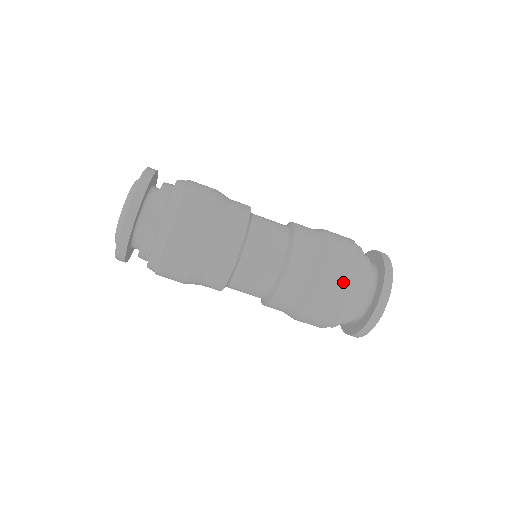
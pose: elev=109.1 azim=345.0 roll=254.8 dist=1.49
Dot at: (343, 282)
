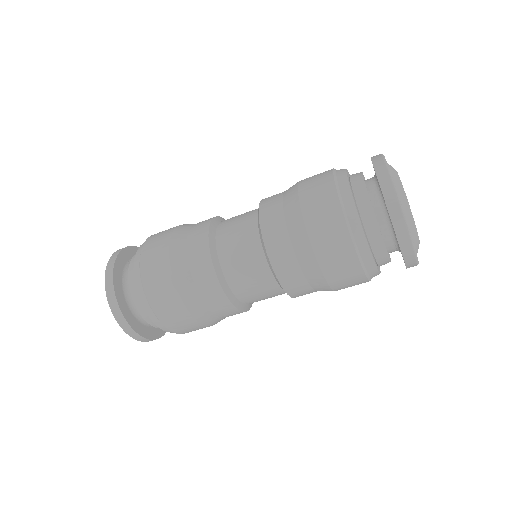
Dot at: (340, 250)
